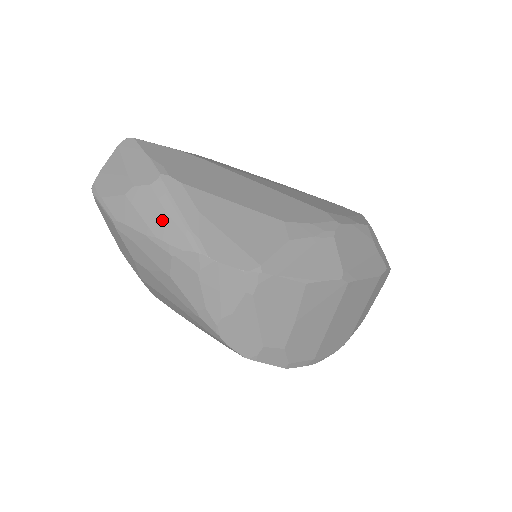
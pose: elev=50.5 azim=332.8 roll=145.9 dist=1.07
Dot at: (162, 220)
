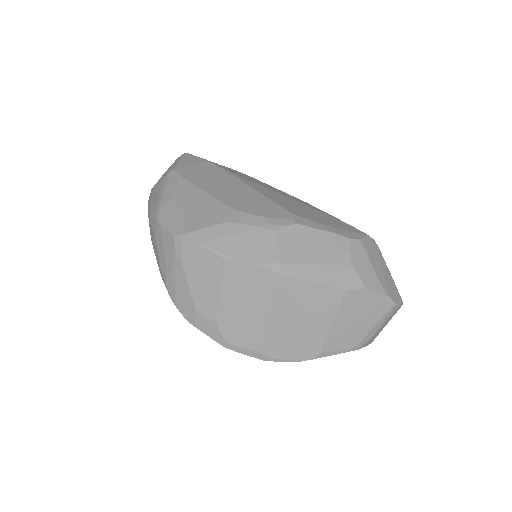
Dot at: (155, 199)
